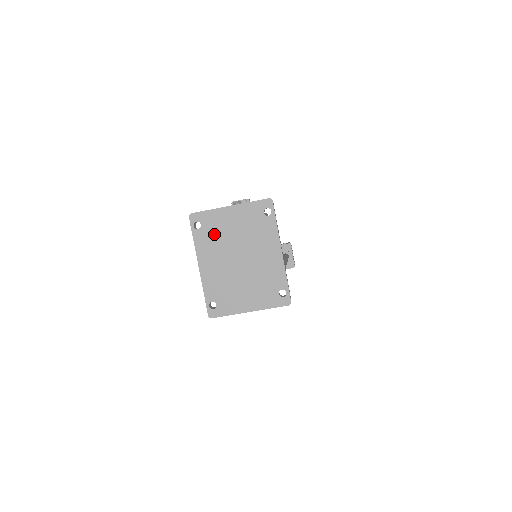
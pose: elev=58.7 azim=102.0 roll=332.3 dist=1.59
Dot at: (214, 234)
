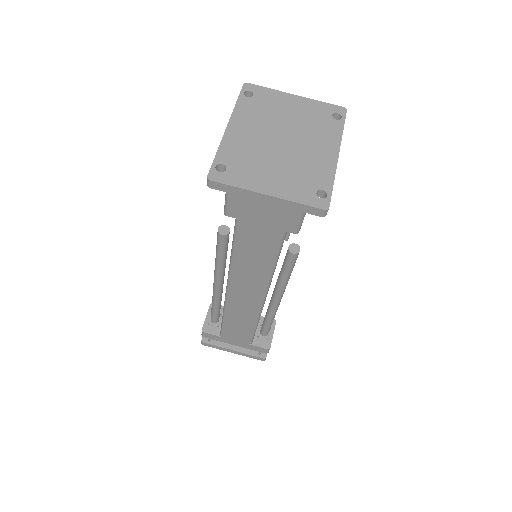
Dot at: (264, 108)
